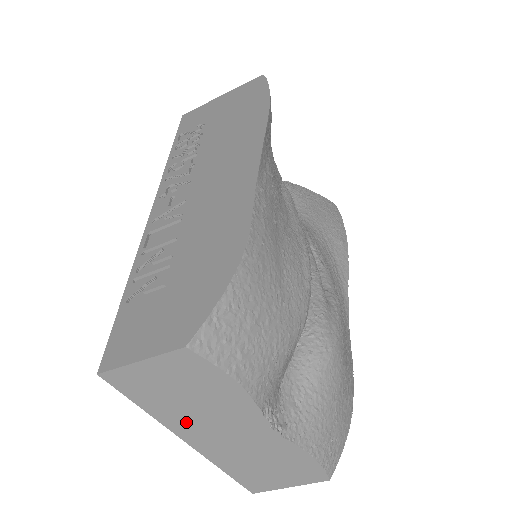
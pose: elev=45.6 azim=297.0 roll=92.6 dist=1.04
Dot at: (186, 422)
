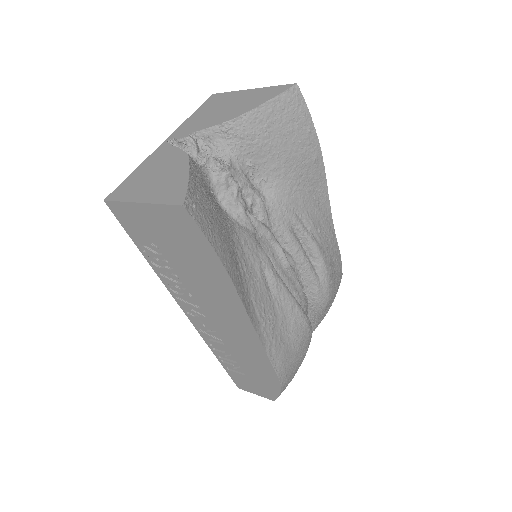
Dot at: occluded
